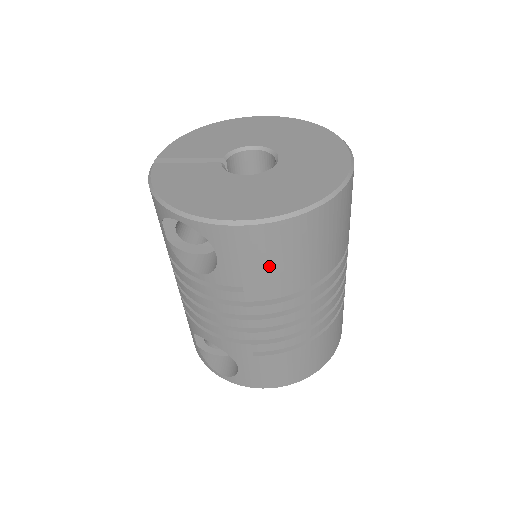
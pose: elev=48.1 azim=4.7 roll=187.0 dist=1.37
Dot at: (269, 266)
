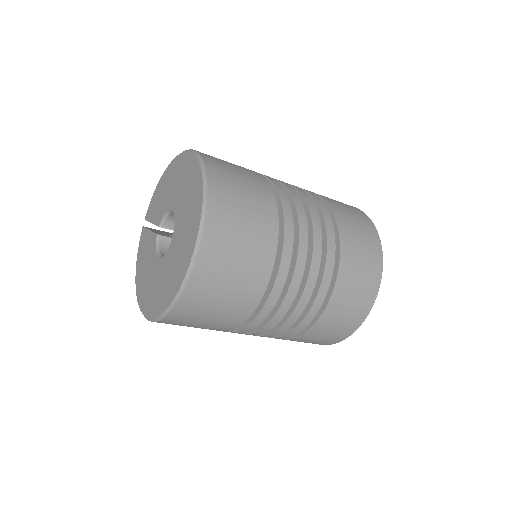
Dot at: occluded
